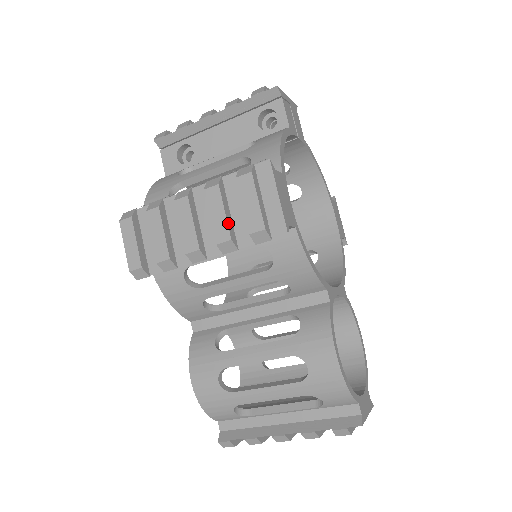
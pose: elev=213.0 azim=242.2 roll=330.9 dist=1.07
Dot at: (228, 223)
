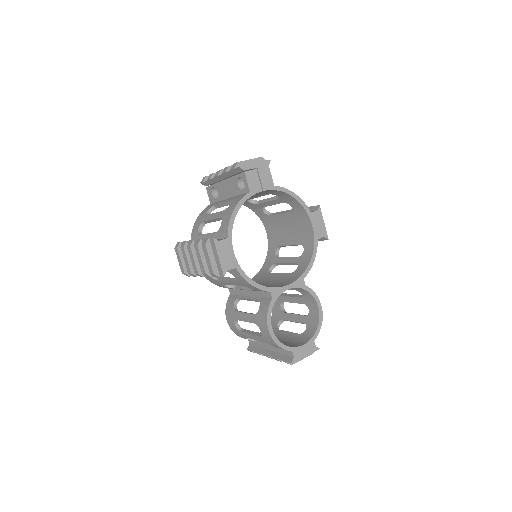
Dot at: (204, 265)
